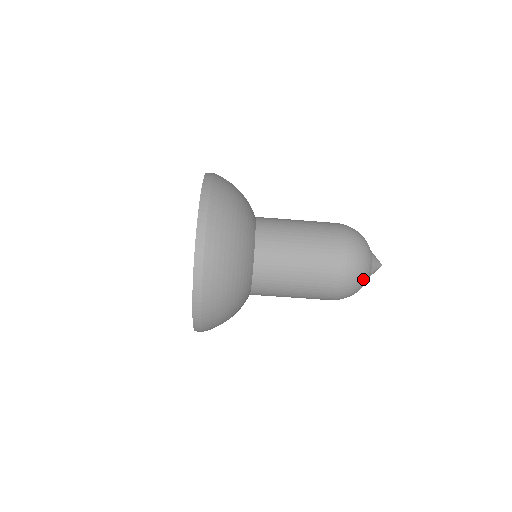
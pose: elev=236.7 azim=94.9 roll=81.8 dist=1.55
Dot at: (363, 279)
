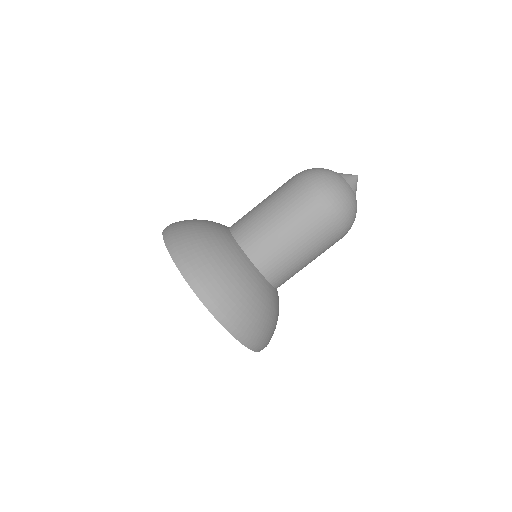
Dot at: (338, 186)
